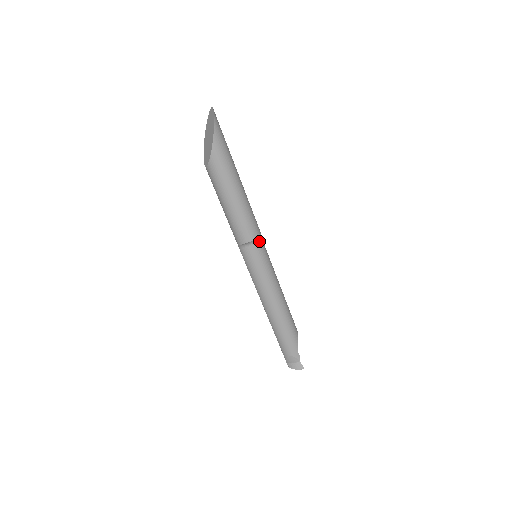
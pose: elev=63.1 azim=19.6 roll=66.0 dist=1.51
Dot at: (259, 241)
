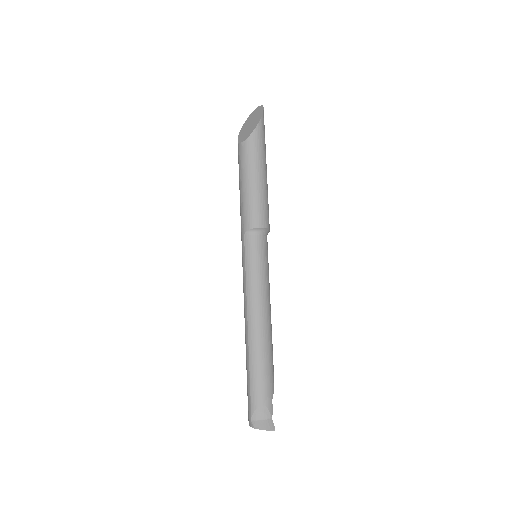
Dot at: occluded
